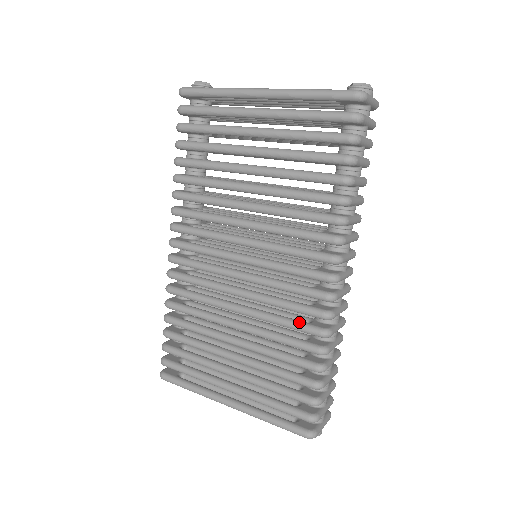
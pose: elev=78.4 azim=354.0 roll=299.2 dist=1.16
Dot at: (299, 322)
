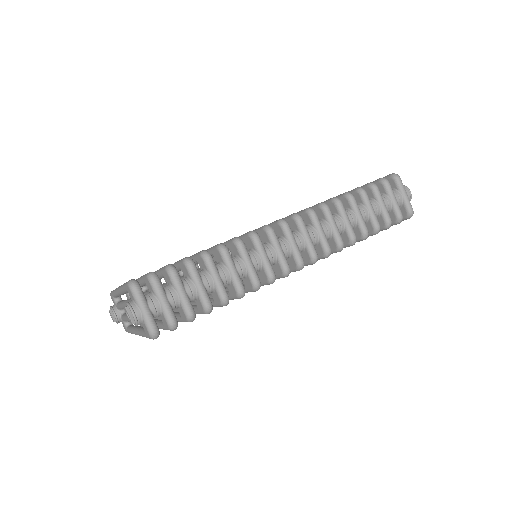
Dot at: occluded
